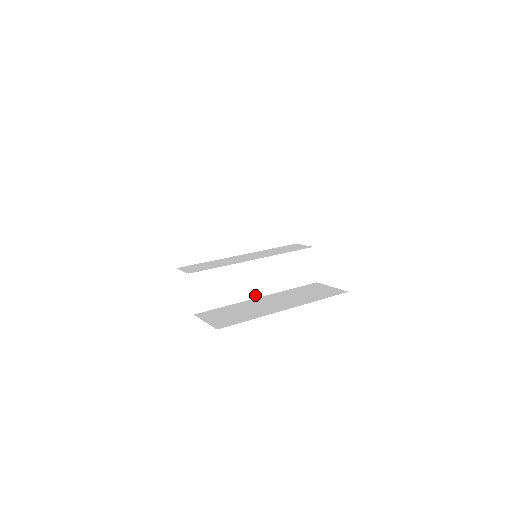
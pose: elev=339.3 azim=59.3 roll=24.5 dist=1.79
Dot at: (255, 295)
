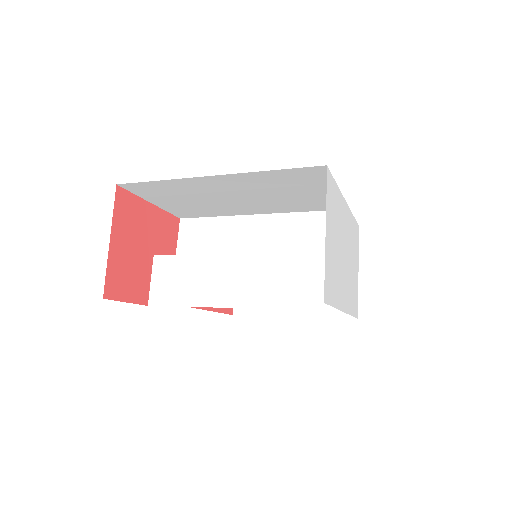
Dot at: (230, 303)
